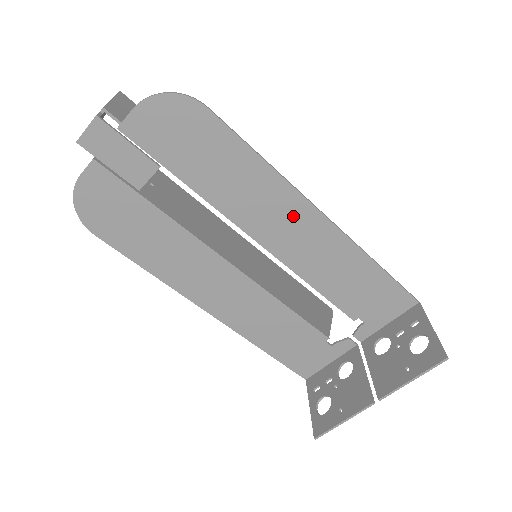
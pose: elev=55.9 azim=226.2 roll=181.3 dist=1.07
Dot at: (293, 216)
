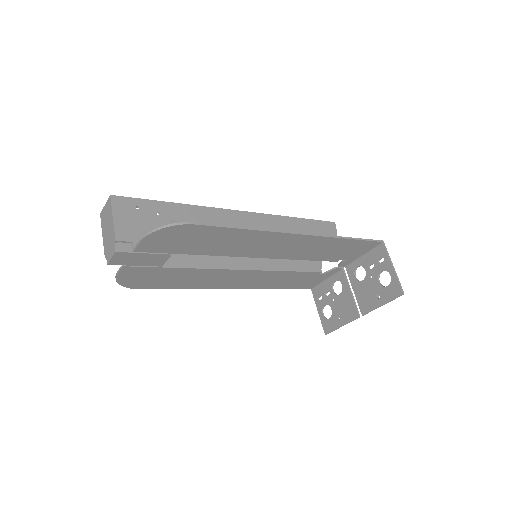
Dot at: (277, 241)
